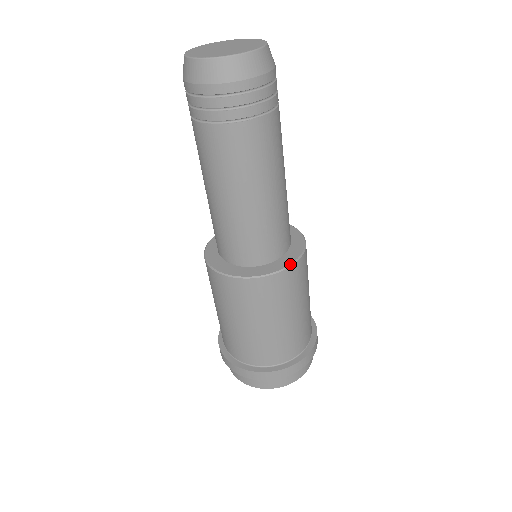
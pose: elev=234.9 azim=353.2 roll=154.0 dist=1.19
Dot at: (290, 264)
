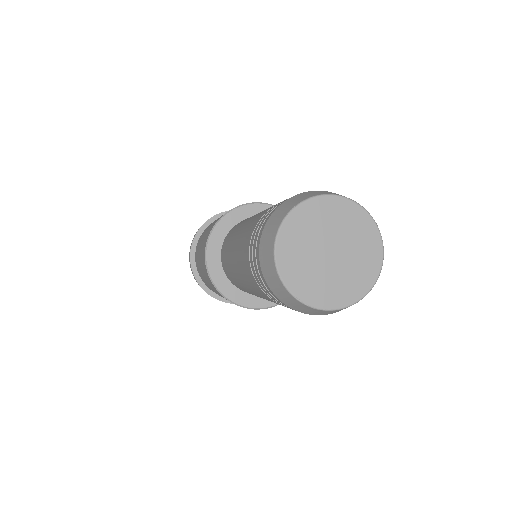
Dot at: (245, 306)
